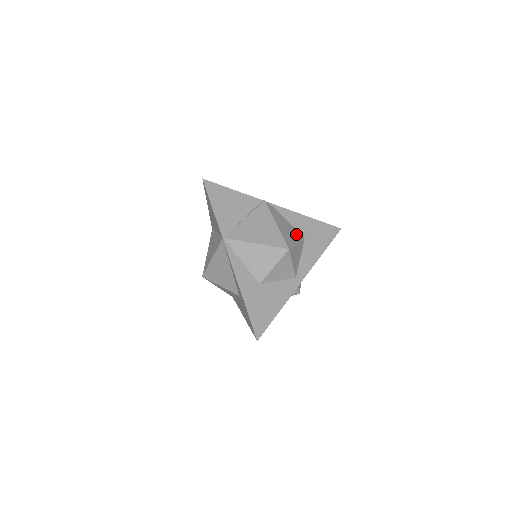
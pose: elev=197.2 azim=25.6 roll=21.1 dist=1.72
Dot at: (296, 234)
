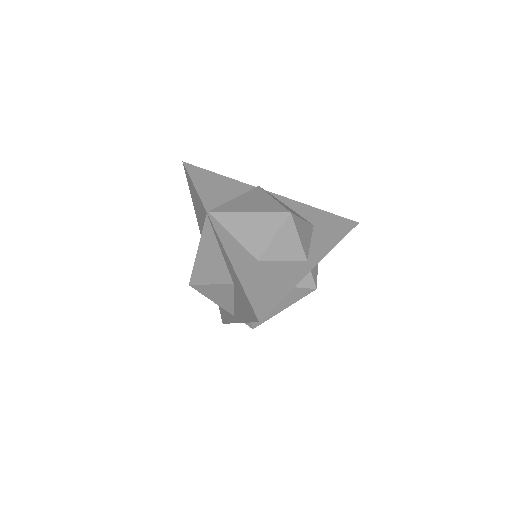
Dot at: (301, 217)
